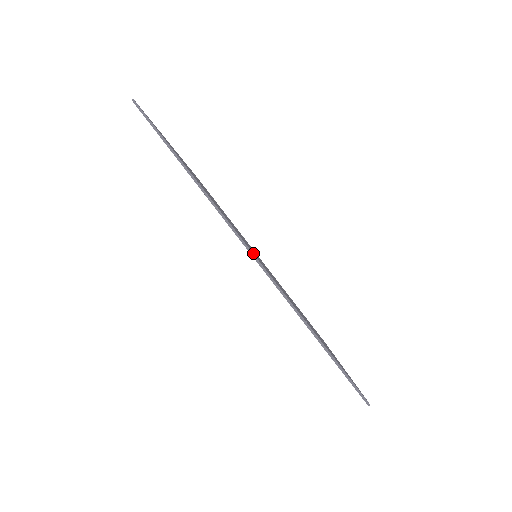
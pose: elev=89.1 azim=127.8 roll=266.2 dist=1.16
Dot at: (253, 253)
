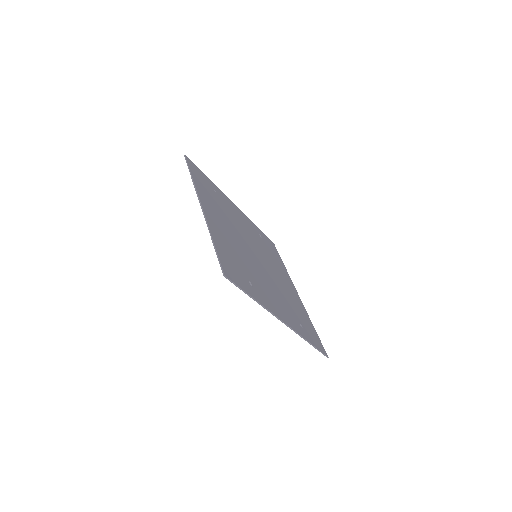
Dot at: (283, 316)
